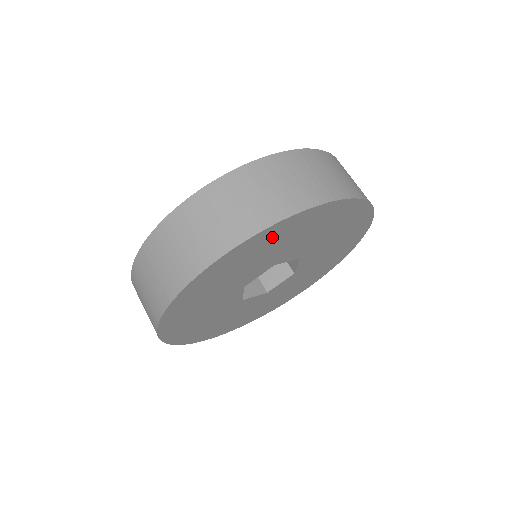
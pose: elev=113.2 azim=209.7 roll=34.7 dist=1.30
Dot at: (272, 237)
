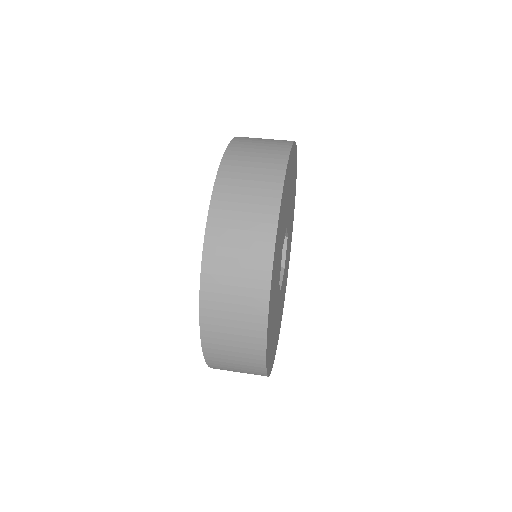
Dot at: (278, 239)
